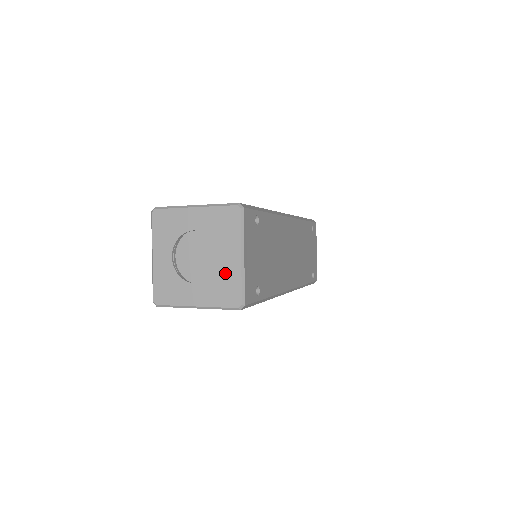
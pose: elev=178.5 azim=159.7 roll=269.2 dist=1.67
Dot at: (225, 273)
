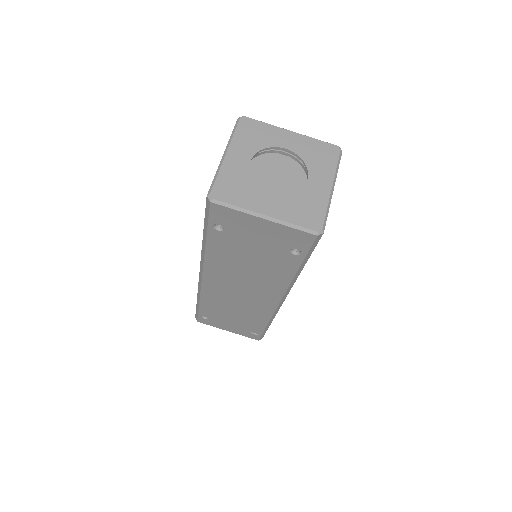
Dot at: (310, 195)
